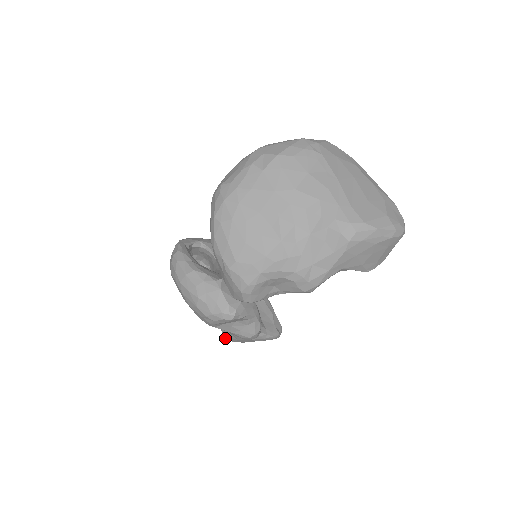
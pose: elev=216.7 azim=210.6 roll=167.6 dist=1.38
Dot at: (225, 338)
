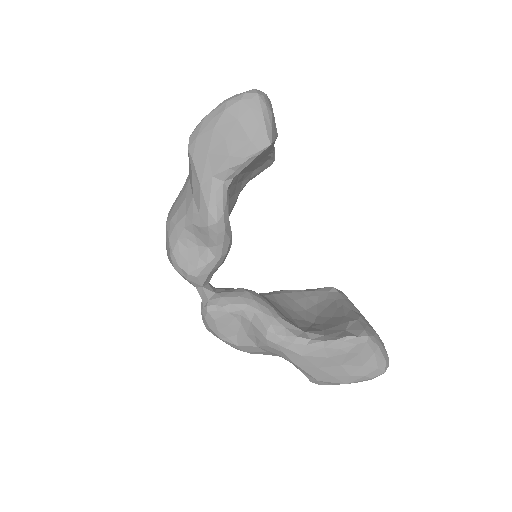
Dot at: (309, 380)
